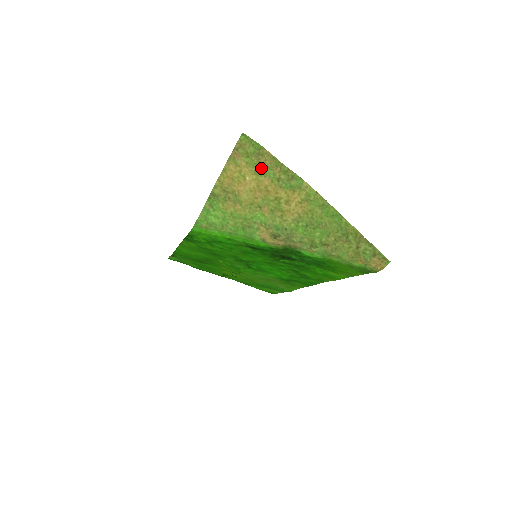
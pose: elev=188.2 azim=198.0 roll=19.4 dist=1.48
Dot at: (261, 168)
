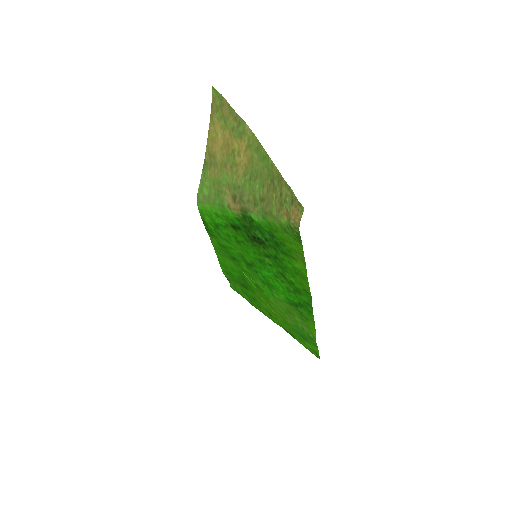
Dot at: (224, 120)
